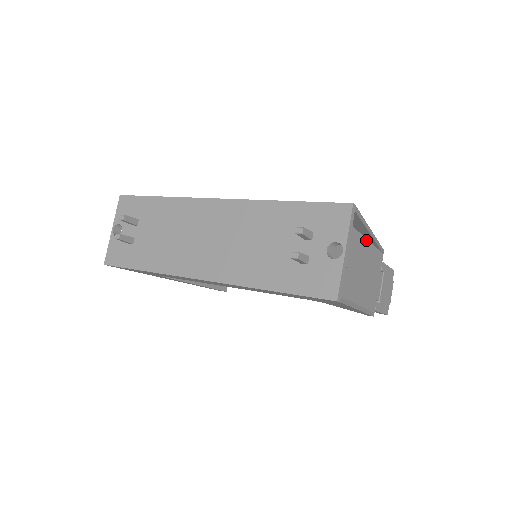
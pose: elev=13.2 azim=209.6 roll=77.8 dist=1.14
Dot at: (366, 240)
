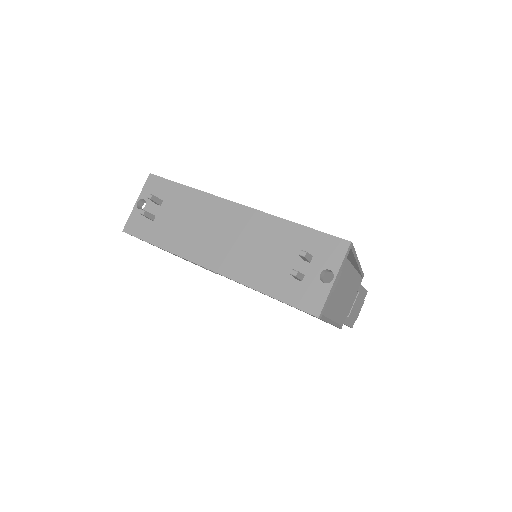
Dot at: (352, 266)
